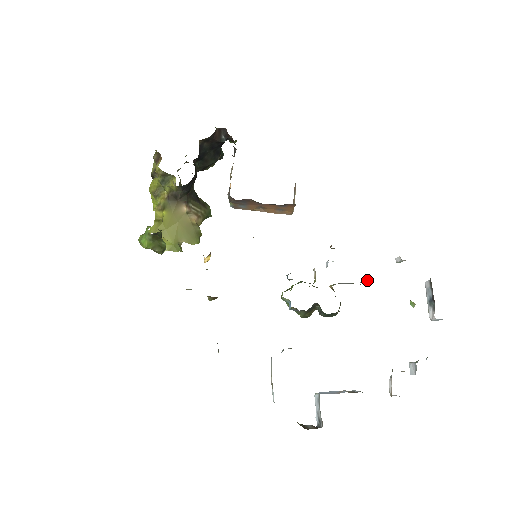
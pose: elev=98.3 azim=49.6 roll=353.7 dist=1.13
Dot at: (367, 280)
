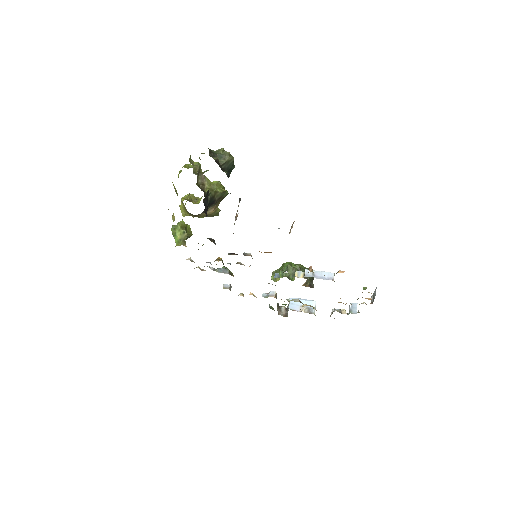
Dot at: occluded
